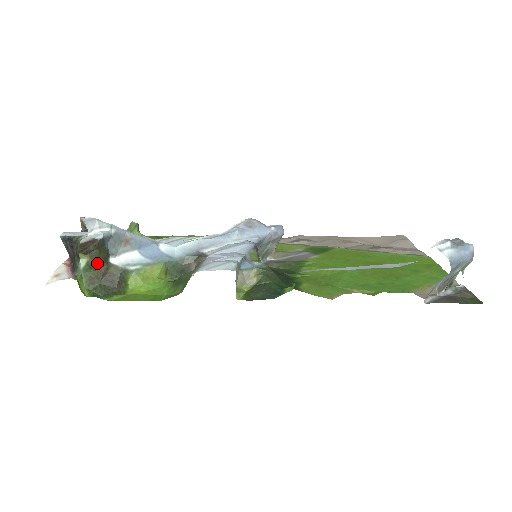
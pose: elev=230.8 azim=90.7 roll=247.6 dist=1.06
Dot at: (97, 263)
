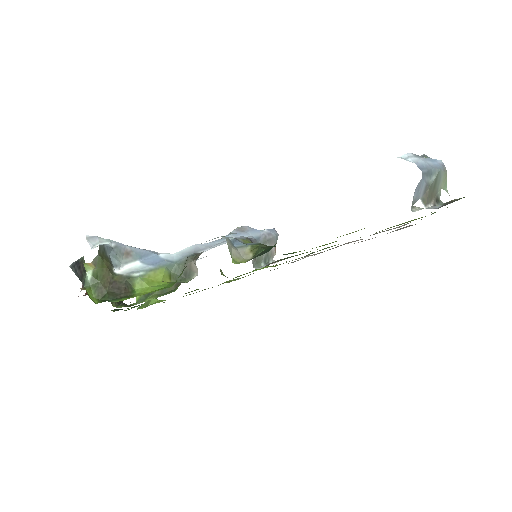
Dot at: (102, 272)
